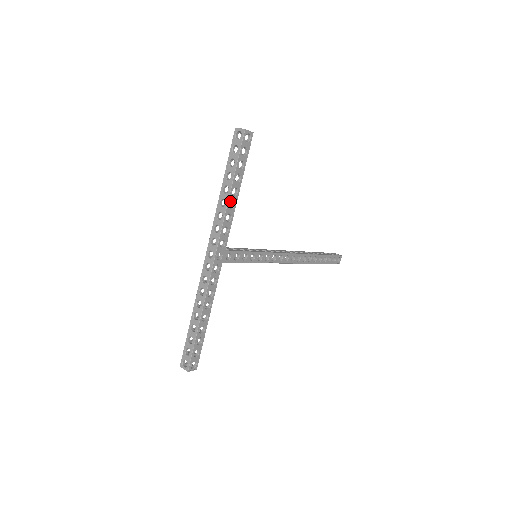
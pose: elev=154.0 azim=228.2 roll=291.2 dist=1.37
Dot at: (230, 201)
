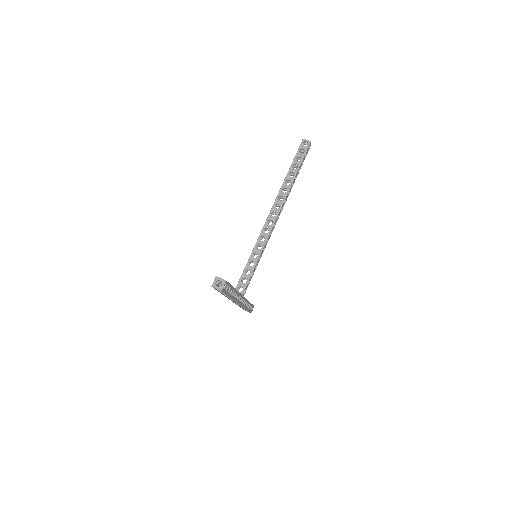
Dot at: (233, 297)
